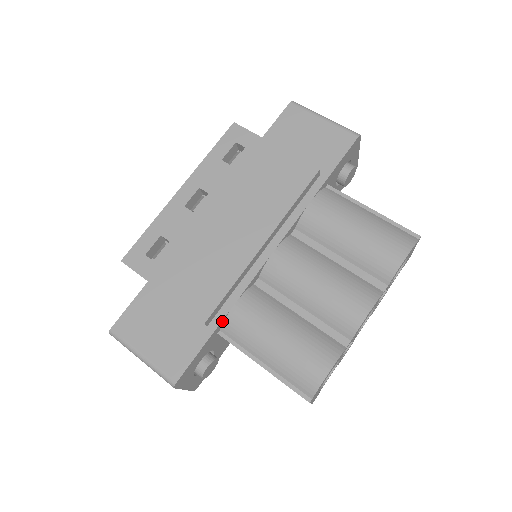
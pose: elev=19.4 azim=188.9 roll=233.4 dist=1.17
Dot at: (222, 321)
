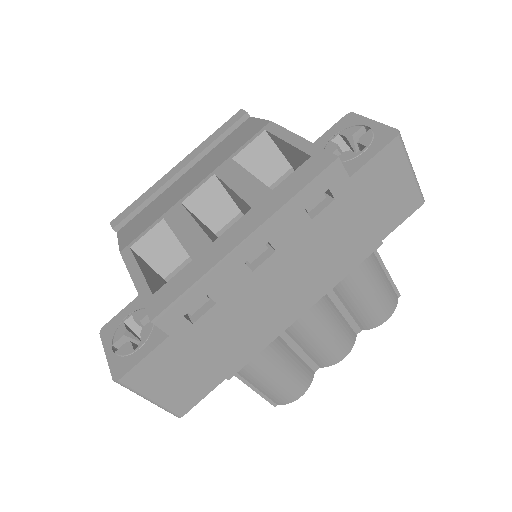
Dot at: occluded
